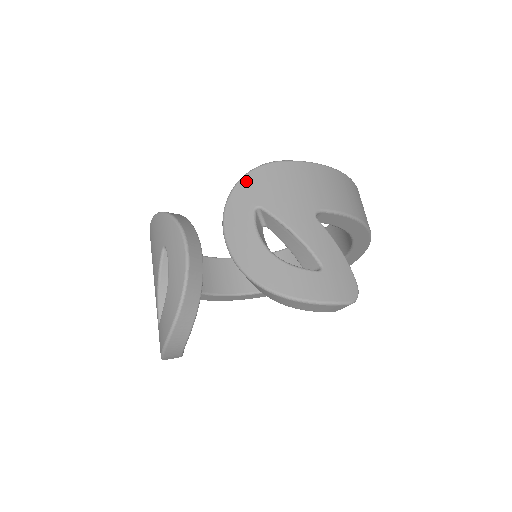
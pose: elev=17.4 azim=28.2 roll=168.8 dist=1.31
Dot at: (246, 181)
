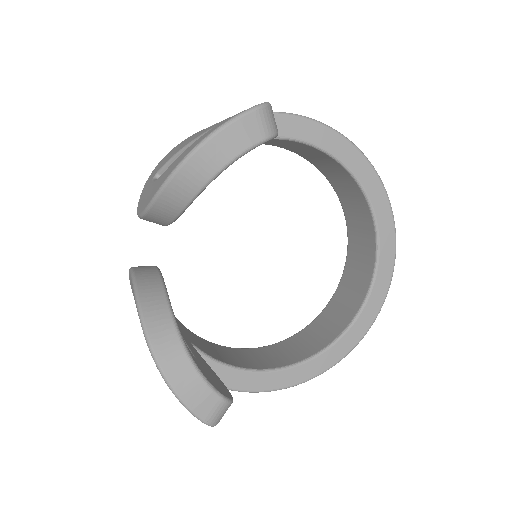
Dot at: (147, 181)
